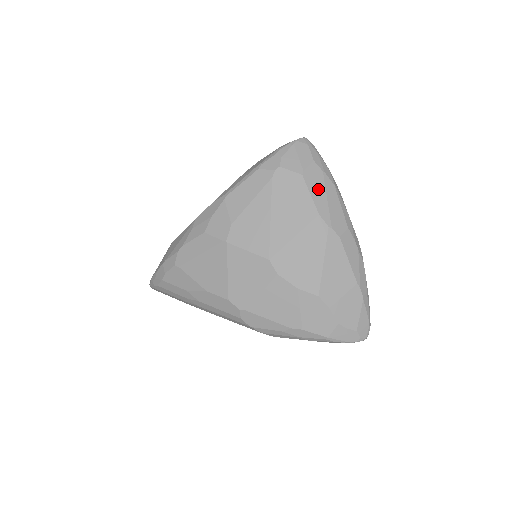
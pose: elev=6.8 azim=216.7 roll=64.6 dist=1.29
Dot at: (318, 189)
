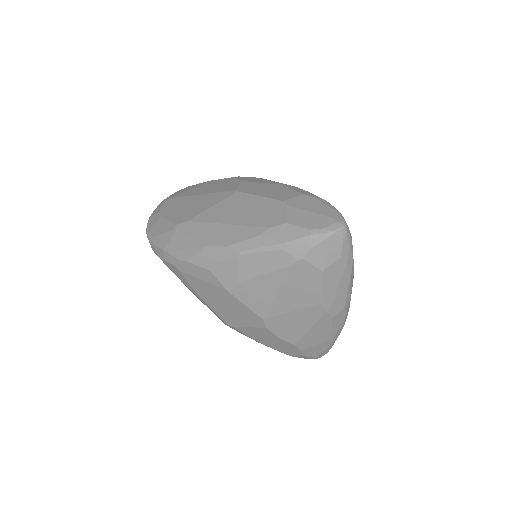
Dot at: (332, 283)
